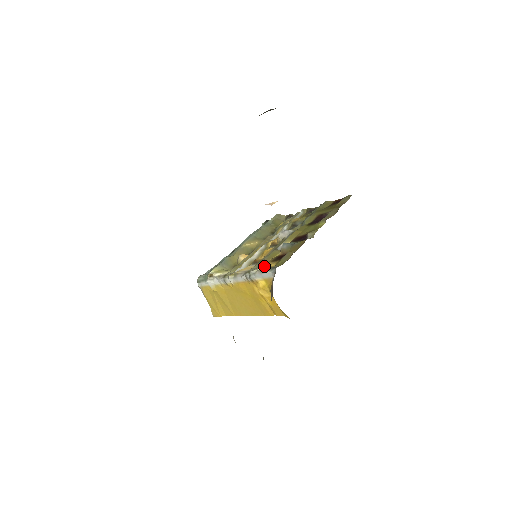
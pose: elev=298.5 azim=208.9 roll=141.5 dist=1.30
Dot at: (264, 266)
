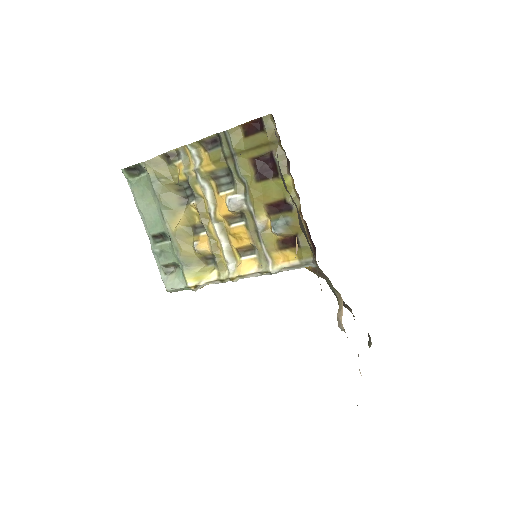
Dot at: (278, 258)
